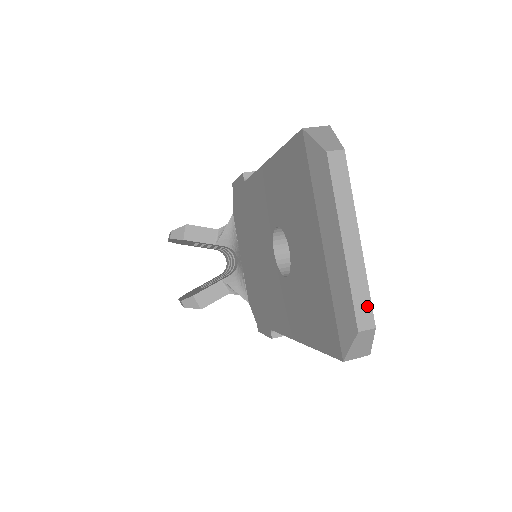
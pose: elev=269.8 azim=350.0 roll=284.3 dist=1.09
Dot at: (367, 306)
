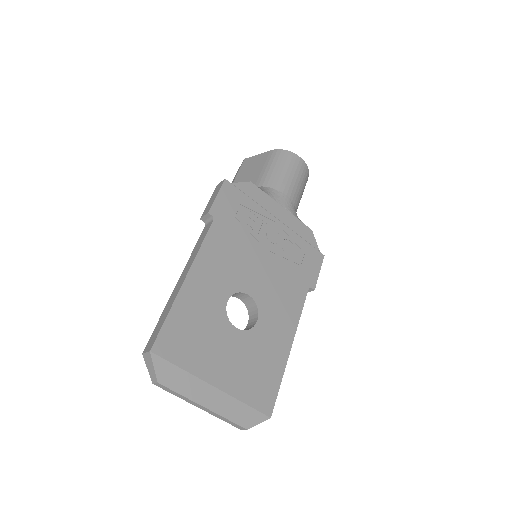
Dot at: (235, 424)
